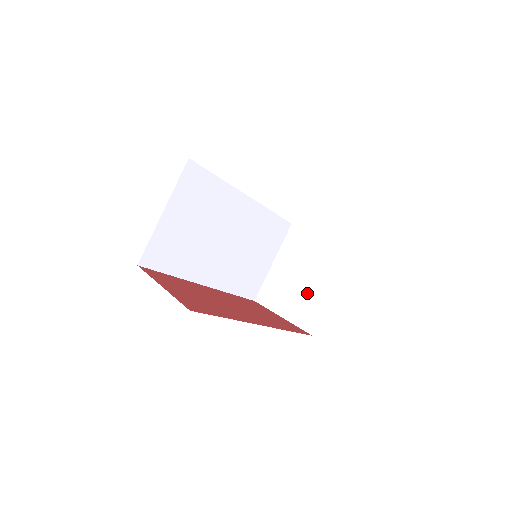
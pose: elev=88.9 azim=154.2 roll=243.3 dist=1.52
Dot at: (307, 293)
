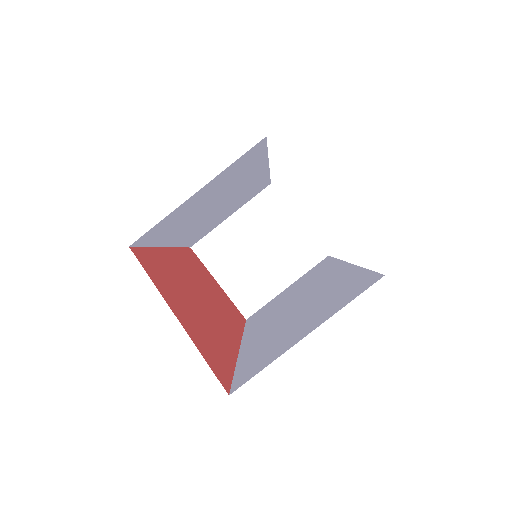
Dot at: (258, 273)
